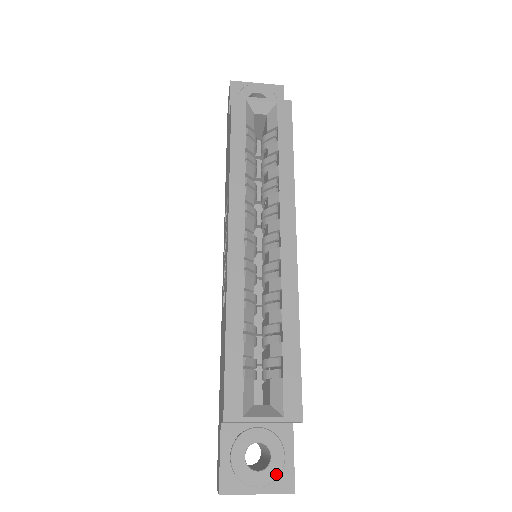
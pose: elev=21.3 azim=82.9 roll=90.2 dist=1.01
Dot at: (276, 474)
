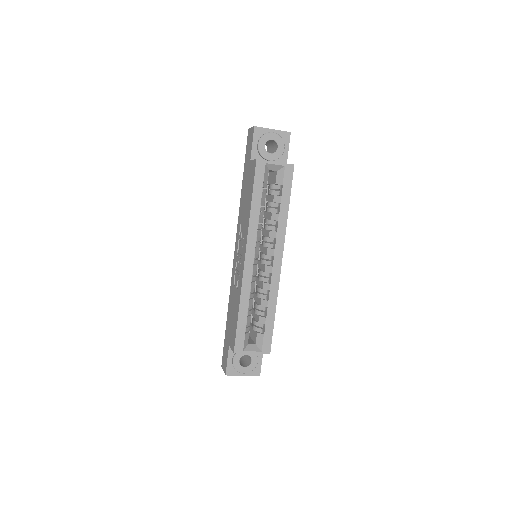
Dot at: (253, 368)
